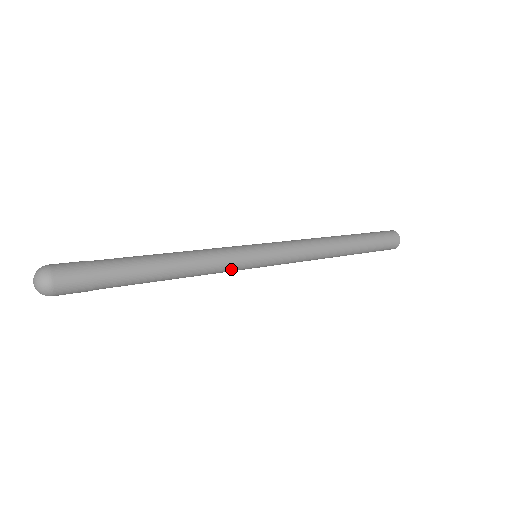
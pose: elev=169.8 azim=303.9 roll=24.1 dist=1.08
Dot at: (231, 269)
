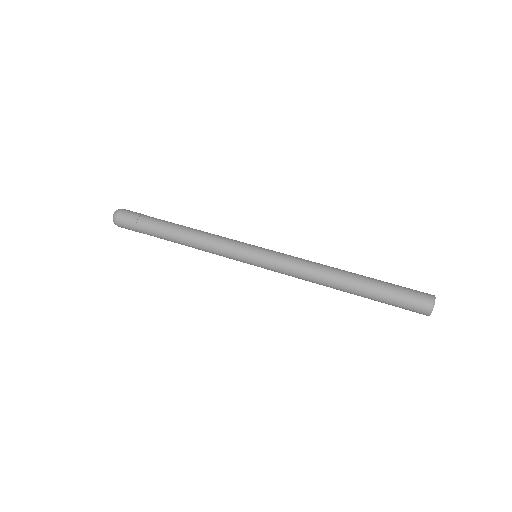
Dot at: (227, 257)
